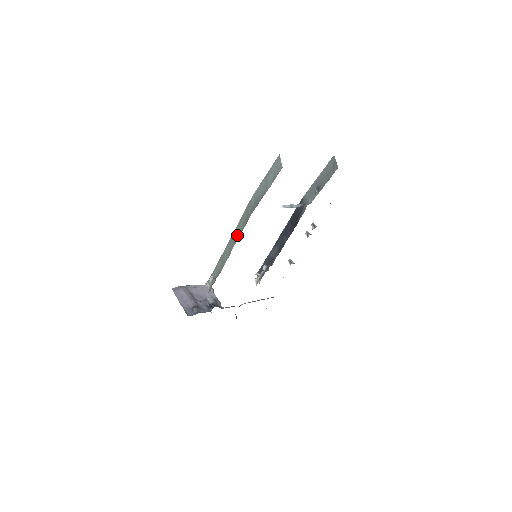
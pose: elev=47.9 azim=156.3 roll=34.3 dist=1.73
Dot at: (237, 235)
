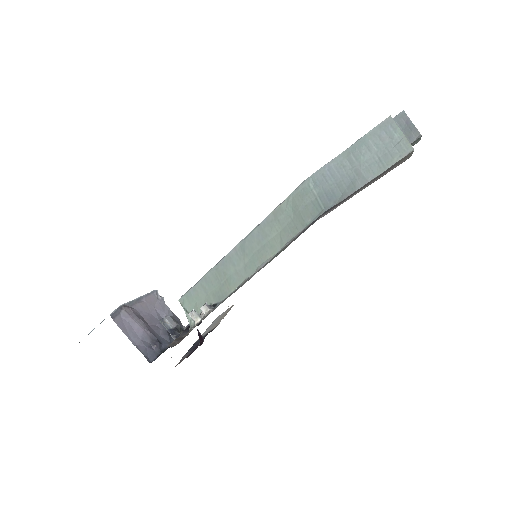
Dot at: (269, 242)
